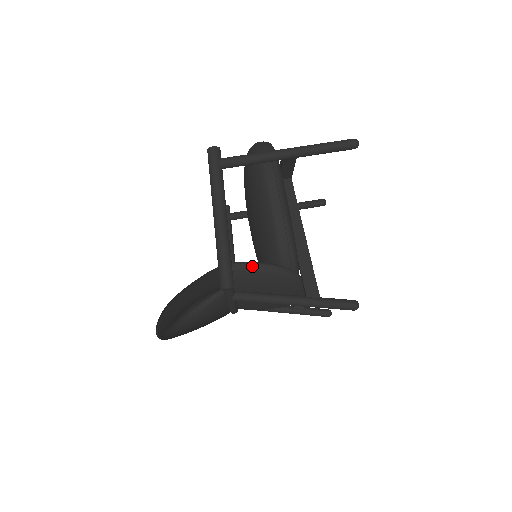
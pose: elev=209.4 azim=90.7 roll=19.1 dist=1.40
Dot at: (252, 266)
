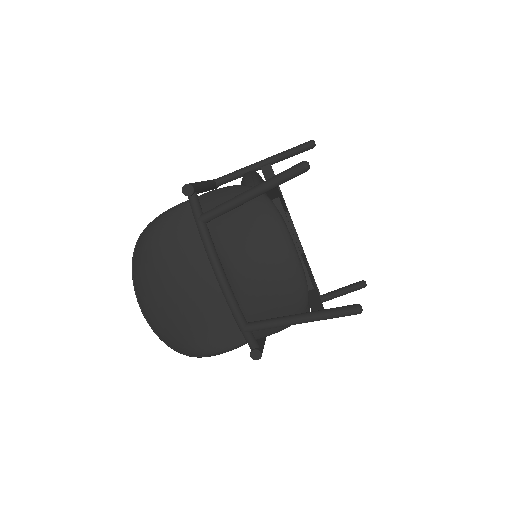
Dot at: (217, 189)
